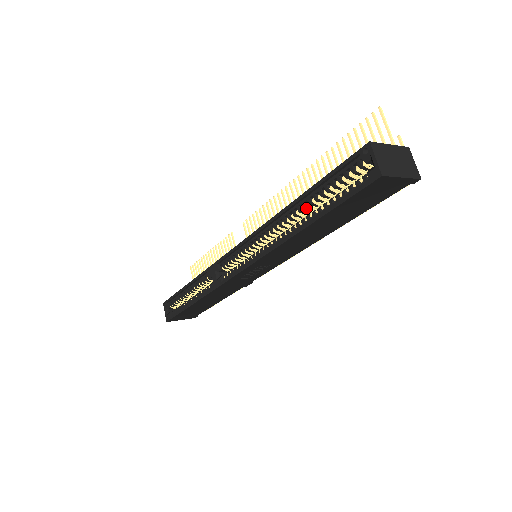
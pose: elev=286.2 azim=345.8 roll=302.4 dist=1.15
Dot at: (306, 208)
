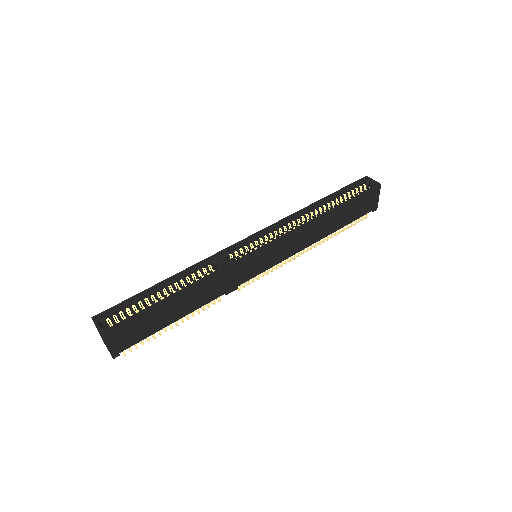
Dot at: (327, 205)
